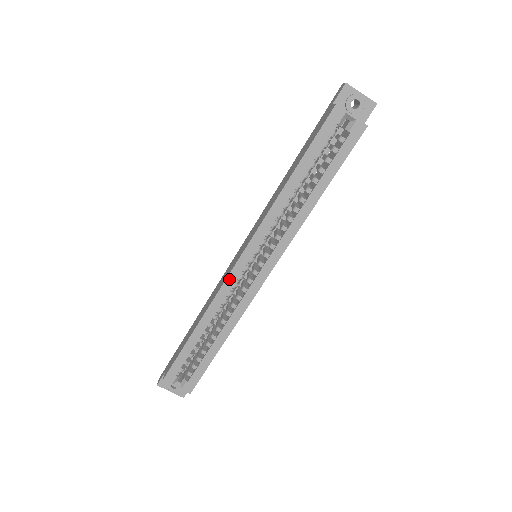
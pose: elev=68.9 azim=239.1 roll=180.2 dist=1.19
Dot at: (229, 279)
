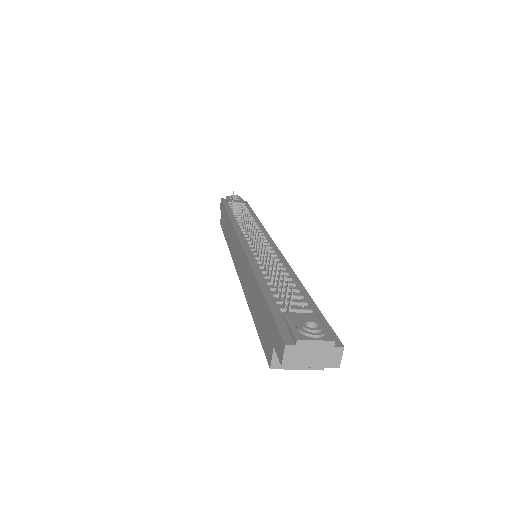
Dot at: occluded
